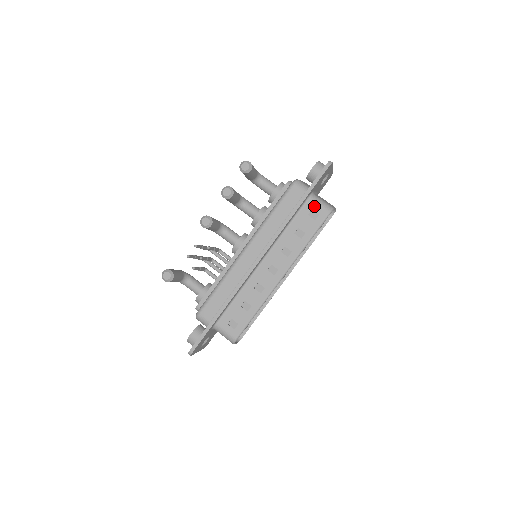
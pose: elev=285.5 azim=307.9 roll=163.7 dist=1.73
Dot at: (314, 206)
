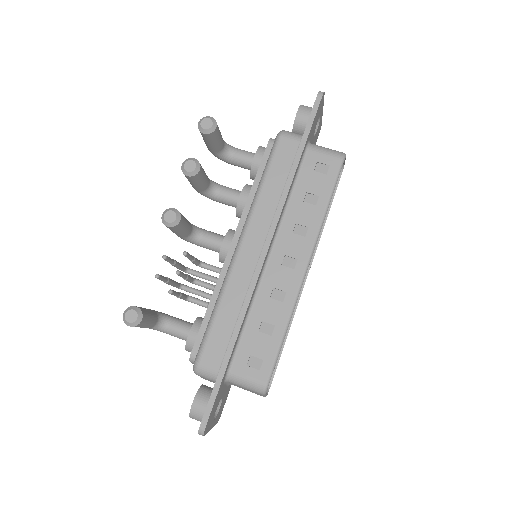
Dot at: (318, 156)
